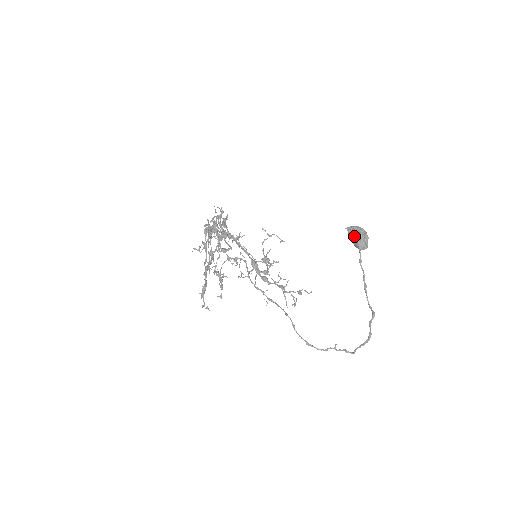
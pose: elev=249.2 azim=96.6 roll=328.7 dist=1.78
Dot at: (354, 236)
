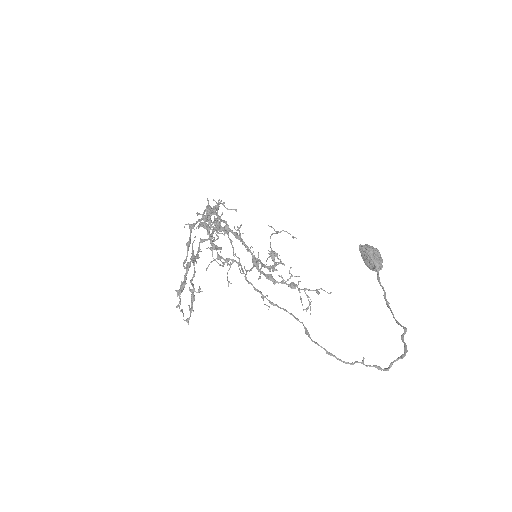
Dot at: (369, 253)
